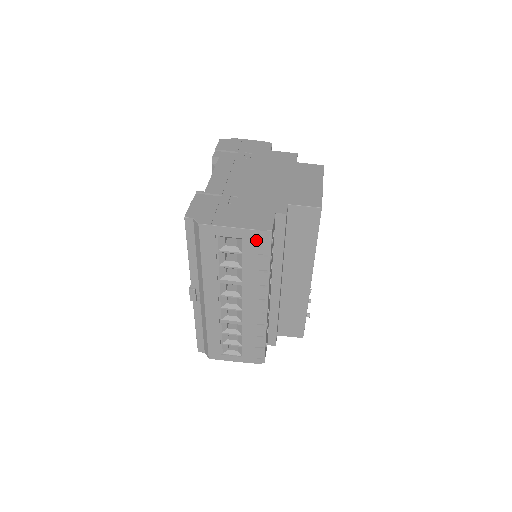
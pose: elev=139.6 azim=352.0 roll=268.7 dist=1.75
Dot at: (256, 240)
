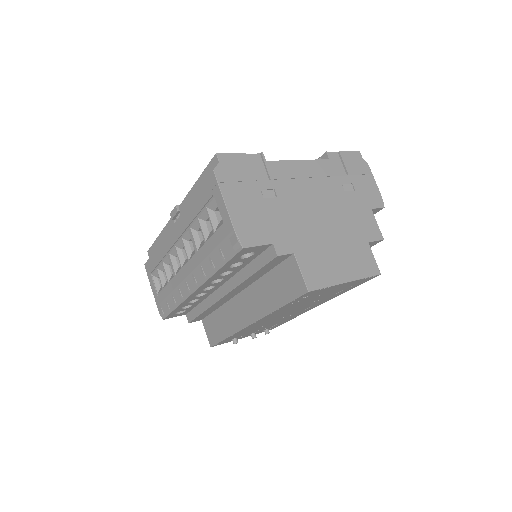
Dot at: (229, 238)
